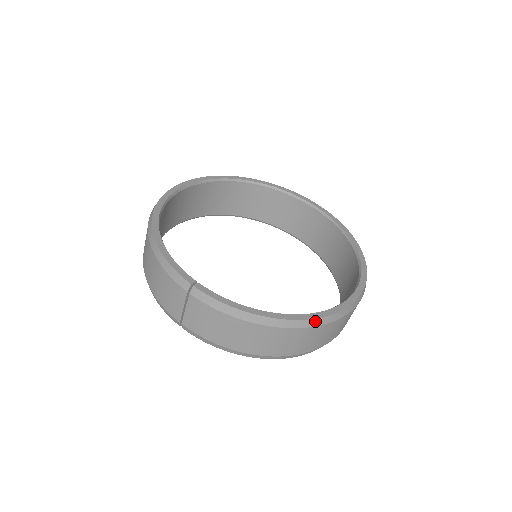
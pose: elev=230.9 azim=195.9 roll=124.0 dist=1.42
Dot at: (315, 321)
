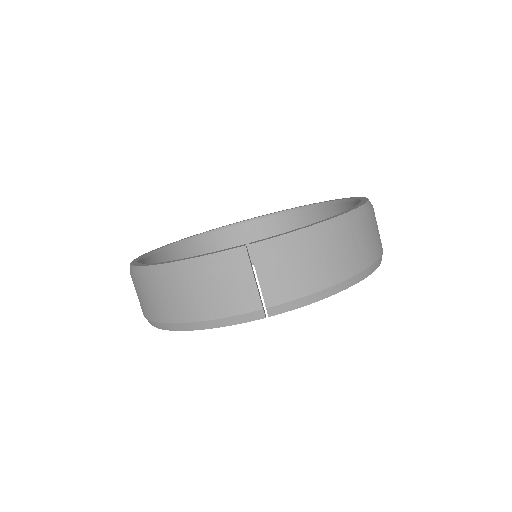
Dot at: (363, 208)
